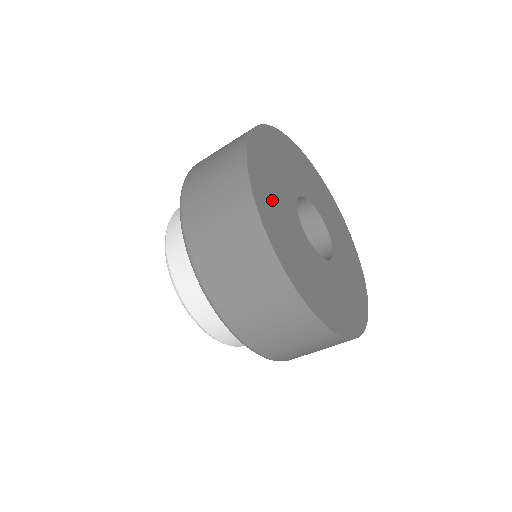
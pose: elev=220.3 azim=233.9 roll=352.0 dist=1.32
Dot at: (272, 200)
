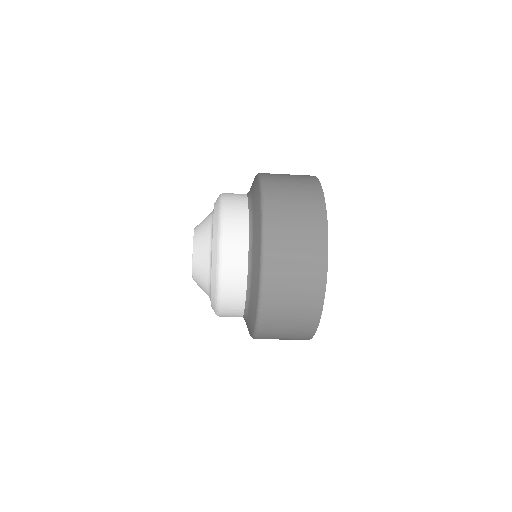
Dot at: occluded
